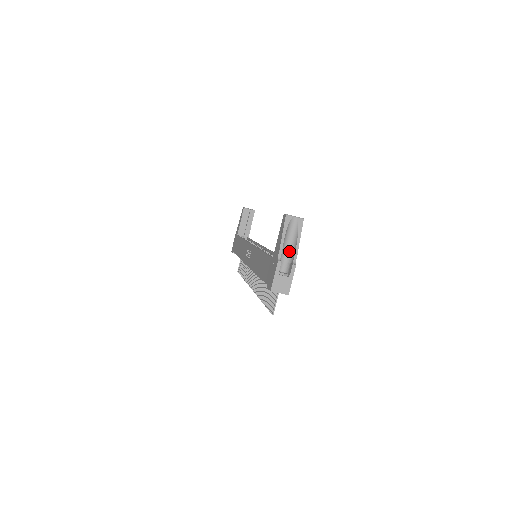
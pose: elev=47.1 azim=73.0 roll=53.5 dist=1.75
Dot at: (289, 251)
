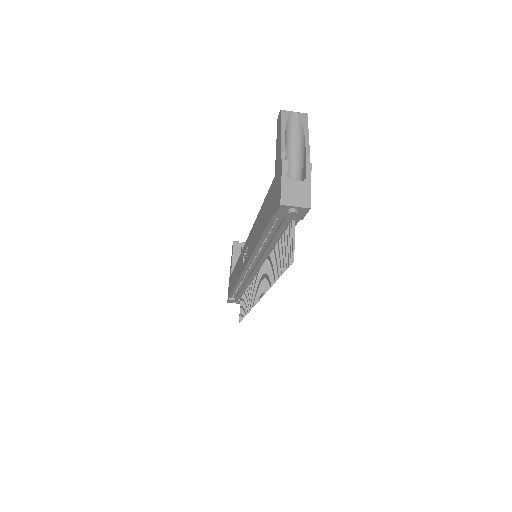
Dot at: (296, 156)
